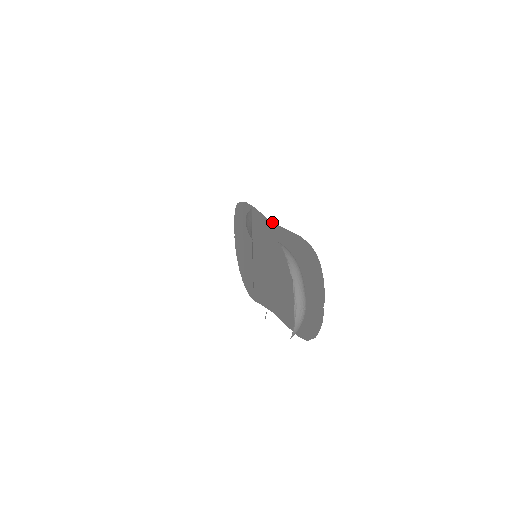
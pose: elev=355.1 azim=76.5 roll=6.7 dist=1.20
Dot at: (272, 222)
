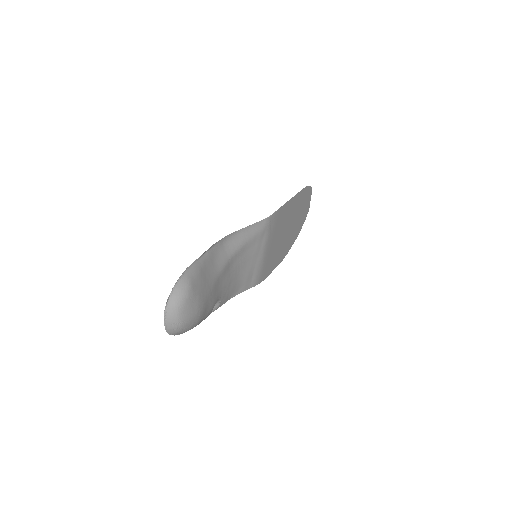
Dot at: occluded
